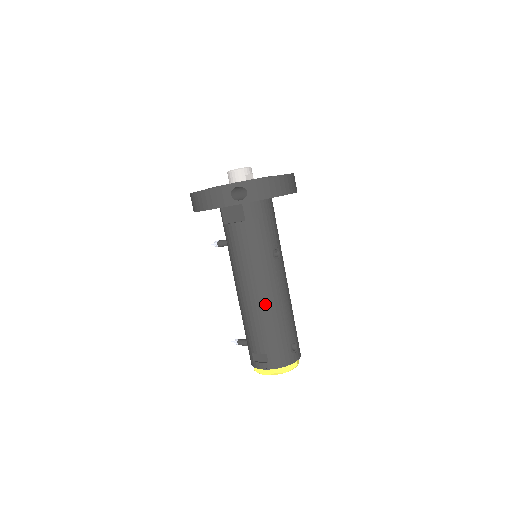
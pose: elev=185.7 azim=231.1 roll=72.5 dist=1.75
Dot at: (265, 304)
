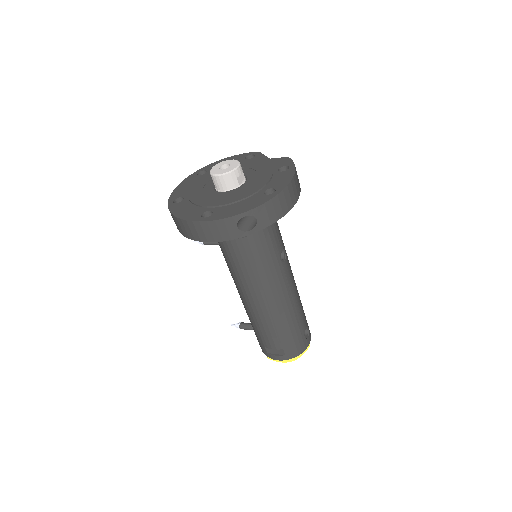
Dot at: (278, 309)
